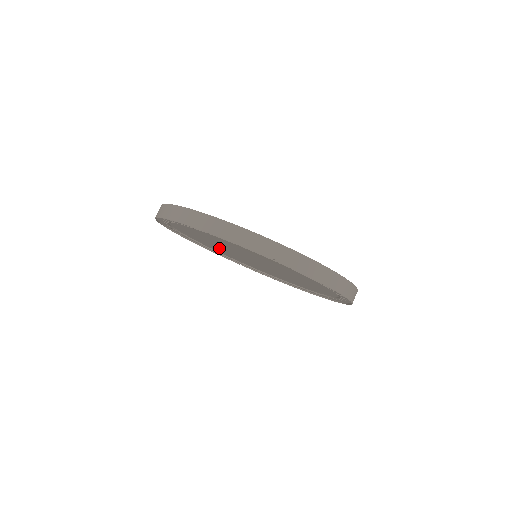
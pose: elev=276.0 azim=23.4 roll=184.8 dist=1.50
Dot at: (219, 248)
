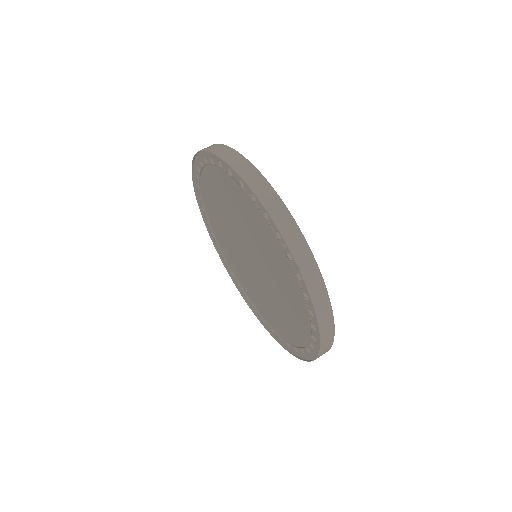
Dot at: (224, 224)
